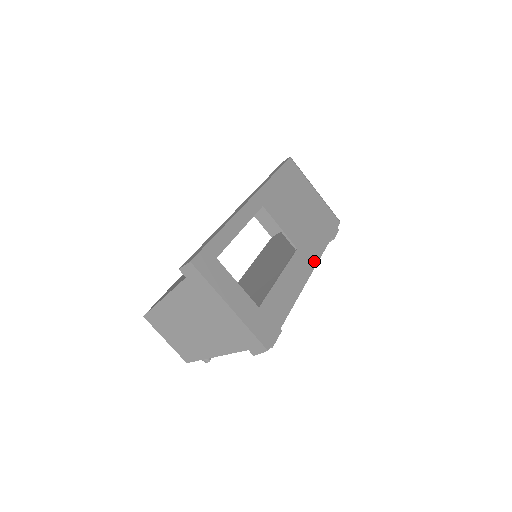
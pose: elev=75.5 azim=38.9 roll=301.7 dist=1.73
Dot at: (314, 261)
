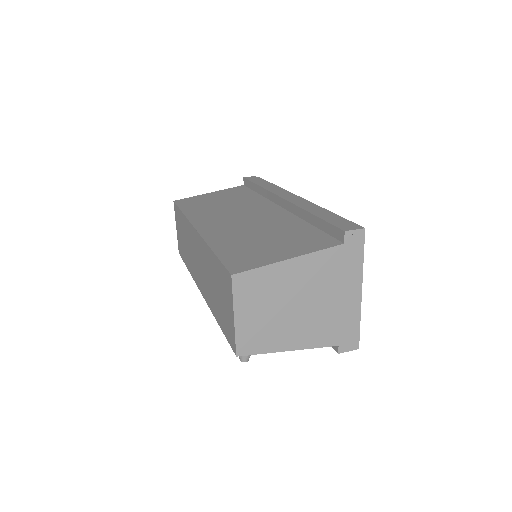
Dot at: occluded
